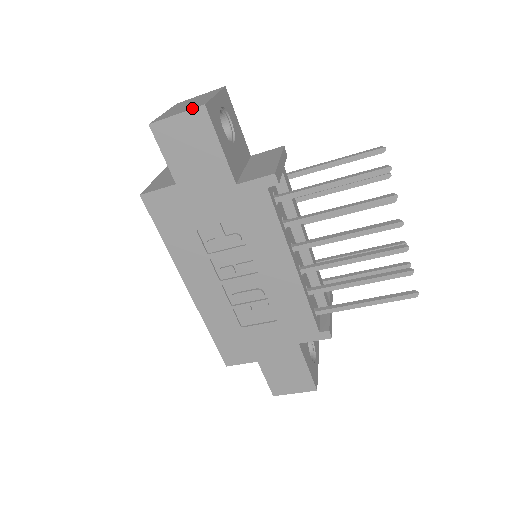
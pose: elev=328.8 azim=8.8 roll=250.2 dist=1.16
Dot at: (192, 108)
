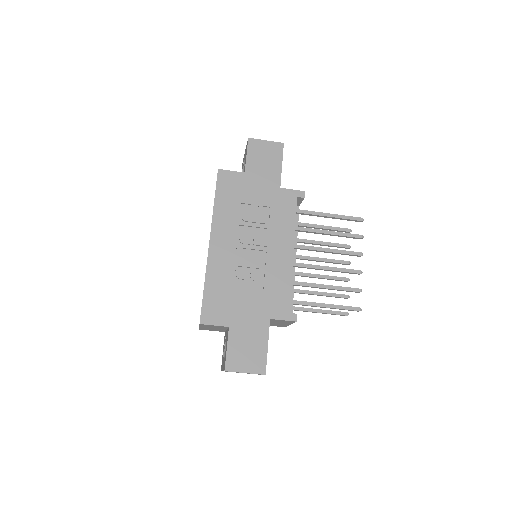
Dot at: (276, 142)
